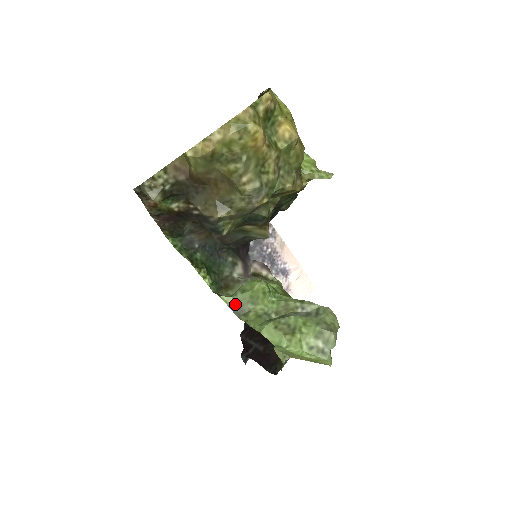
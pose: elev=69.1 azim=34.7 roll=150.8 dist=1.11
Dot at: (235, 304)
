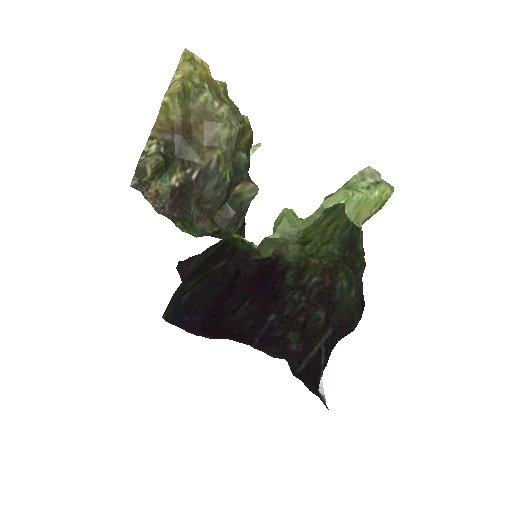
Dot at: (282, 235)
